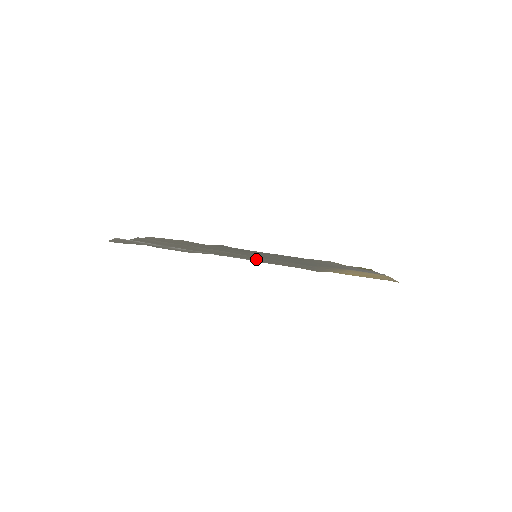
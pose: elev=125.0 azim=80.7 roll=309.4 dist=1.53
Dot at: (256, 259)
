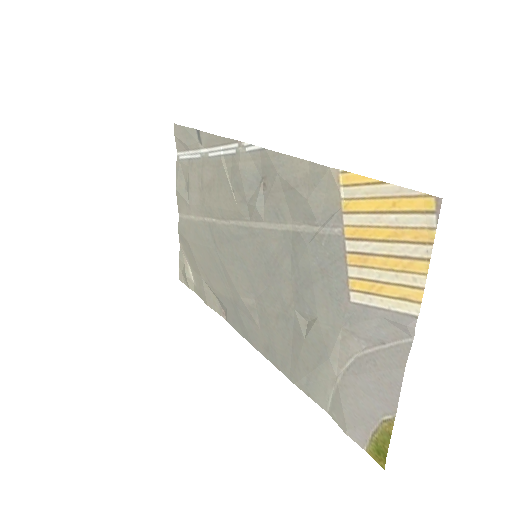
Dot at: (265, 185)
